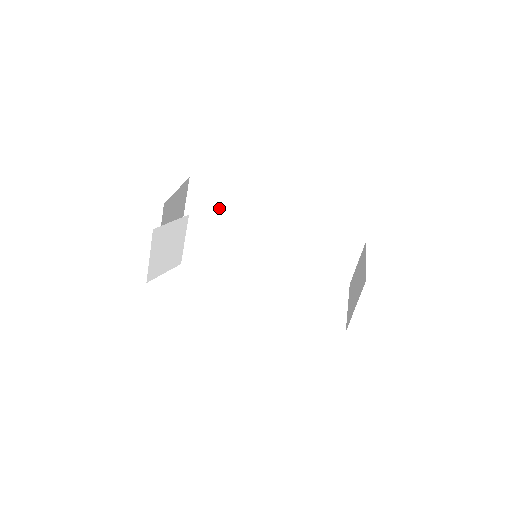
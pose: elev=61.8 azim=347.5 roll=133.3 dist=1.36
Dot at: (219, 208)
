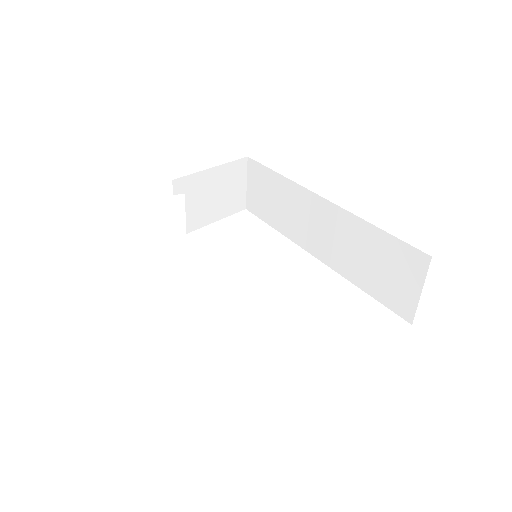
Dot at: (272, 195)
